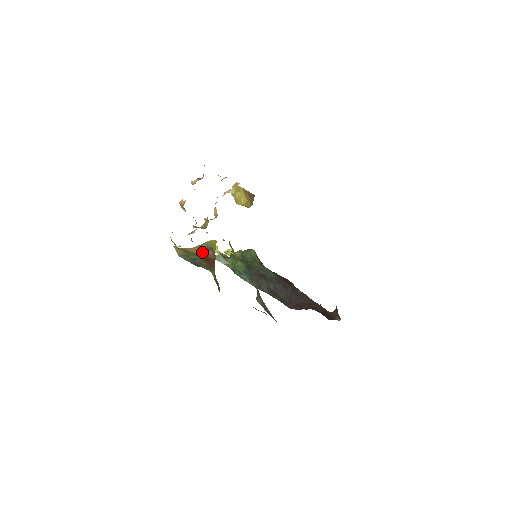
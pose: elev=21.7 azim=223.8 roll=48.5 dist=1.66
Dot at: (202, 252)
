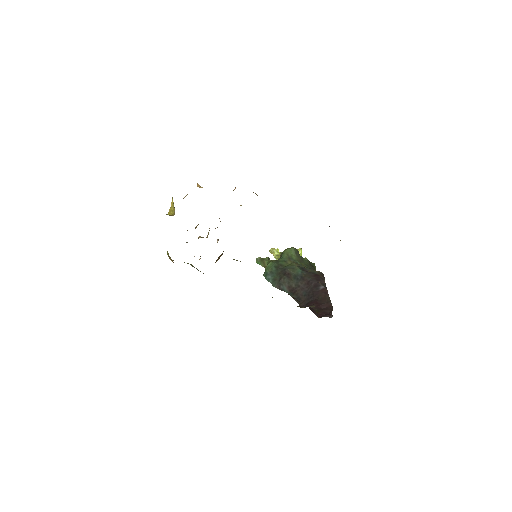
Dot at: occluded
